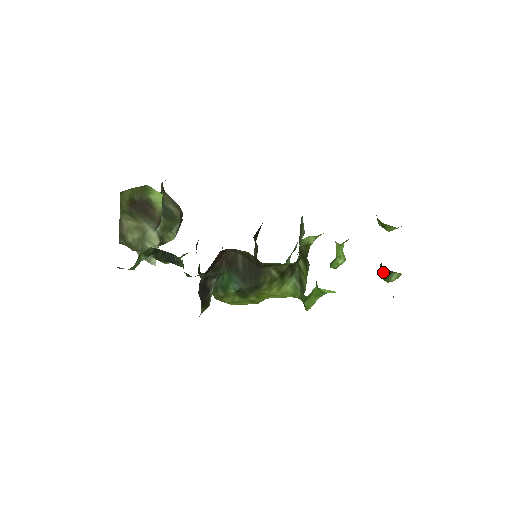
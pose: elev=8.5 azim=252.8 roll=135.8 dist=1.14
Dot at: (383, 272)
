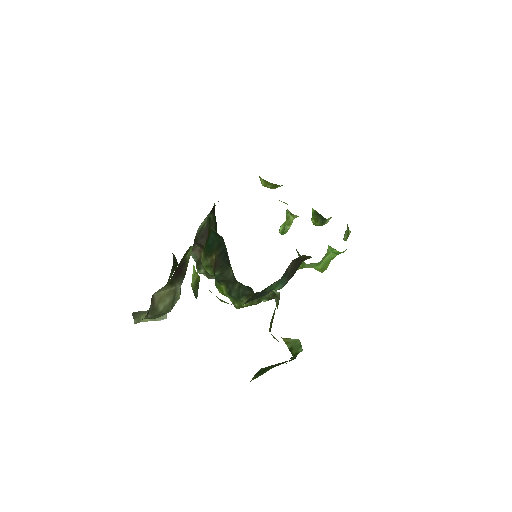
Dot at: (322, 221)
